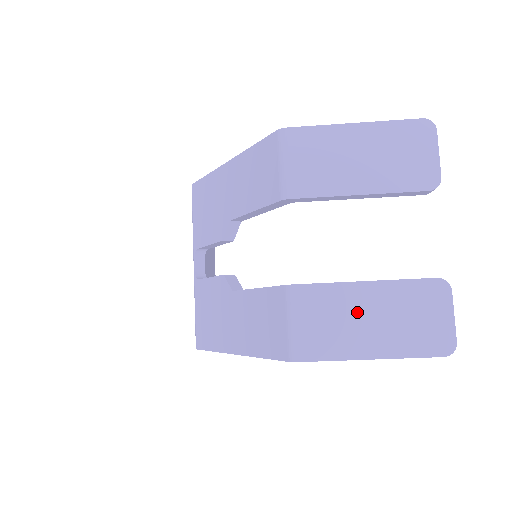
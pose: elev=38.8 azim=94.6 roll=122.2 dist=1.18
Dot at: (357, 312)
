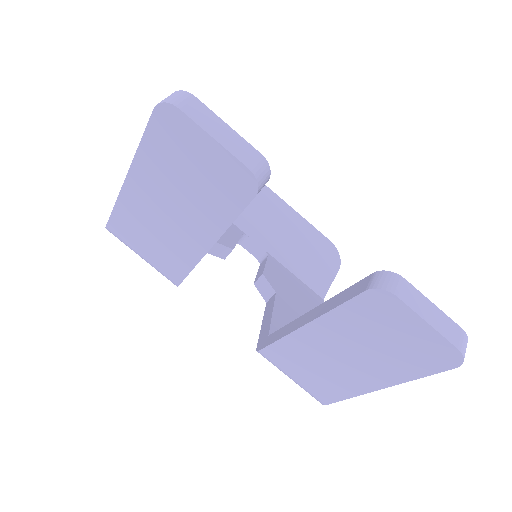
Dot at: (326, 355)
